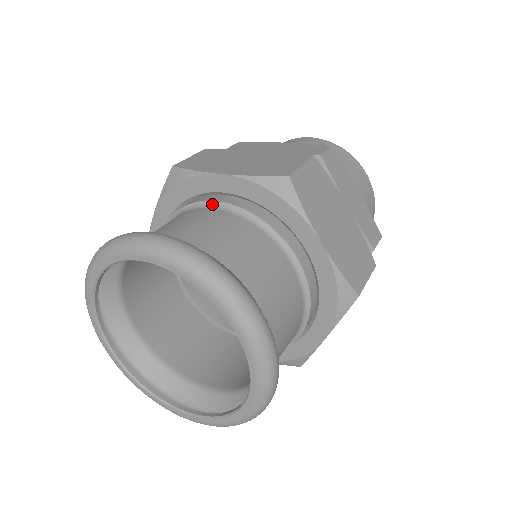
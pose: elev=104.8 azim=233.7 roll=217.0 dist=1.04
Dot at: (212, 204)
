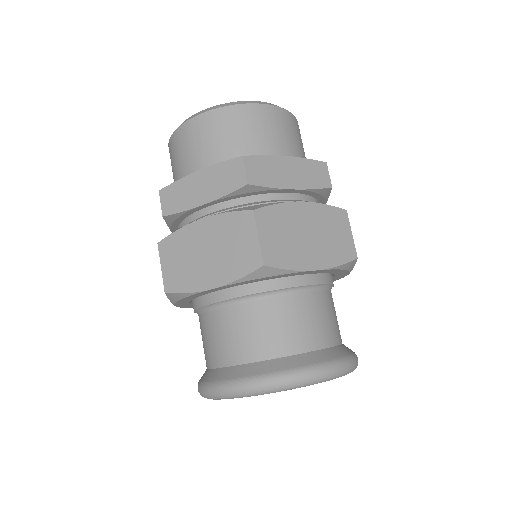
Dot at: (224, 303)
